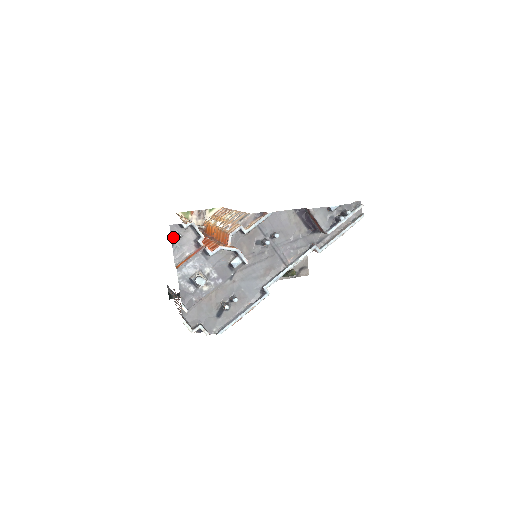
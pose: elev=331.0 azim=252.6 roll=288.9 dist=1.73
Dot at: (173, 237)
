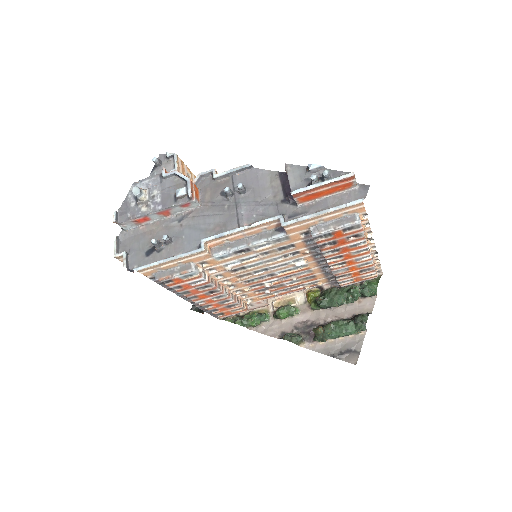
Dot at: (156, 164)
